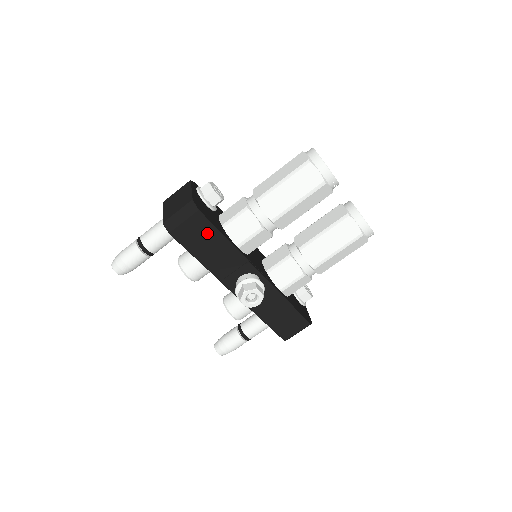
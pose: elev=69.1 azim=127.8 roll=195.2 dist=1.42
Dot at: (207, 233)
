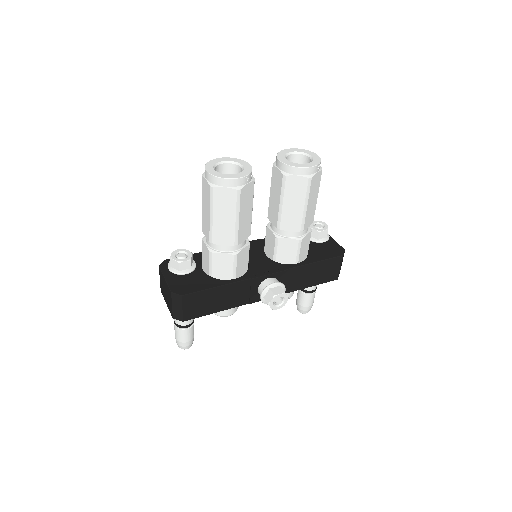
Dot at: (204, 297)
